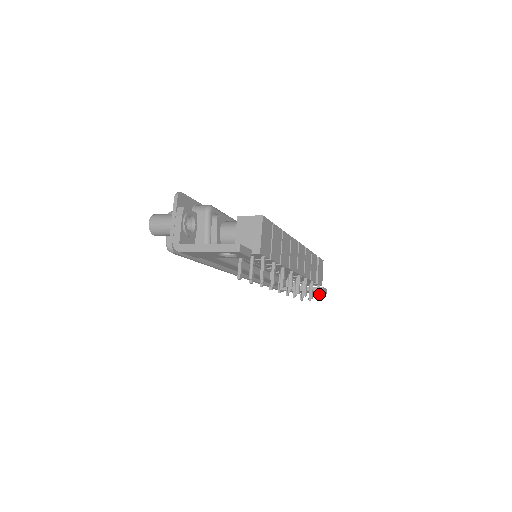
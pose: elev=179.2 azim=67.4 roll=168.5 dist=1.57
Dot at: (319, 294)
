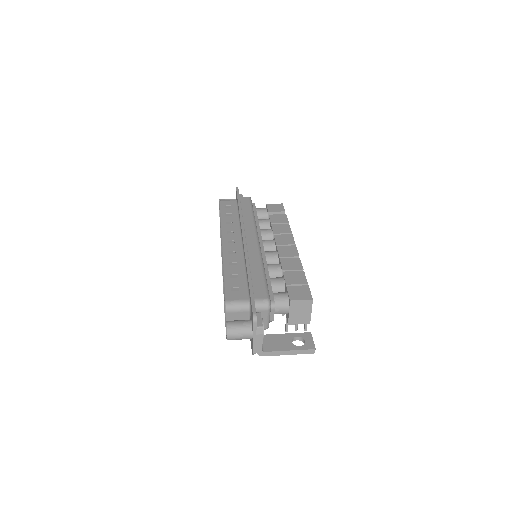
Dot at: occluded
